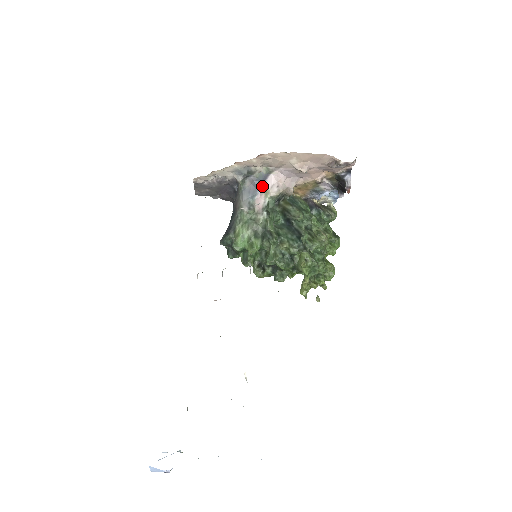
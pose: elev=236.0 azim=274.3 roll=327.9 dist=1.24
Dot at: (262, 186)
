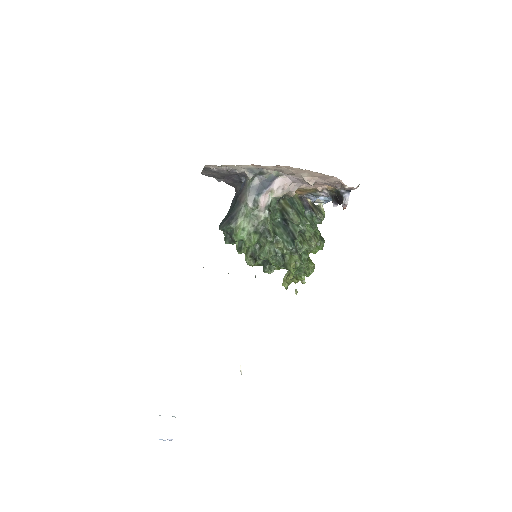
Dot at: (269, 186)
